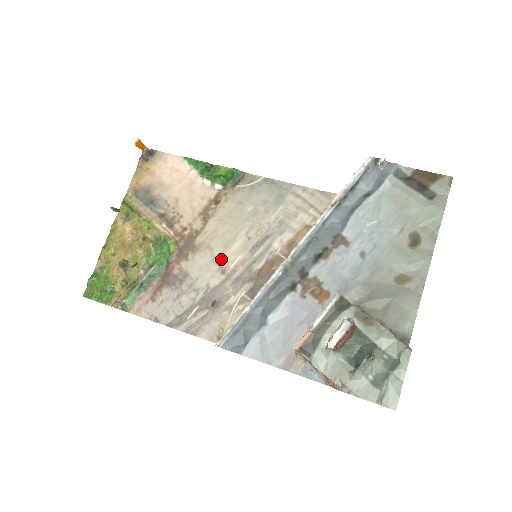
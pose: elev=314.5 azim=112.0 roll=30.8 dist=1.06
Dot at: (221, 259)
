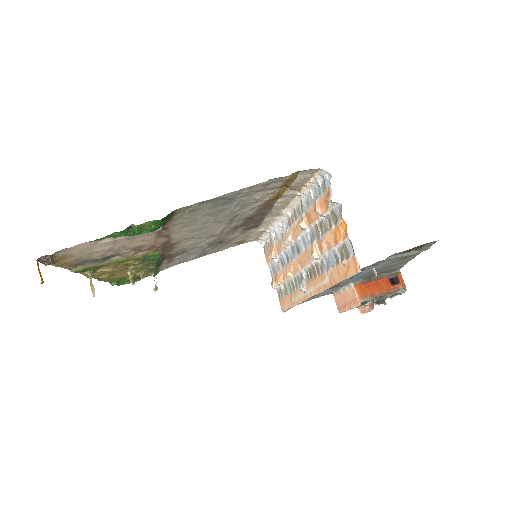
Dot at: (205, 236)
